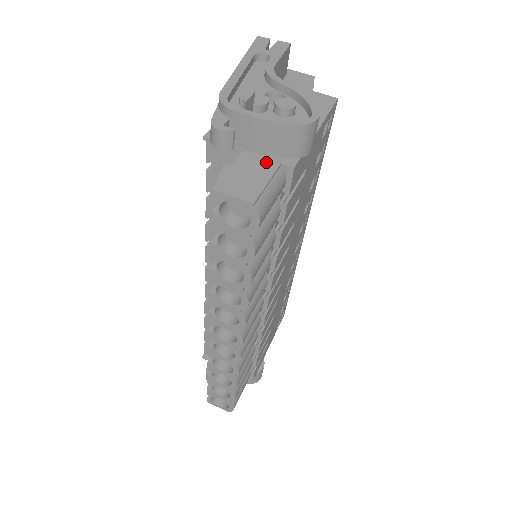
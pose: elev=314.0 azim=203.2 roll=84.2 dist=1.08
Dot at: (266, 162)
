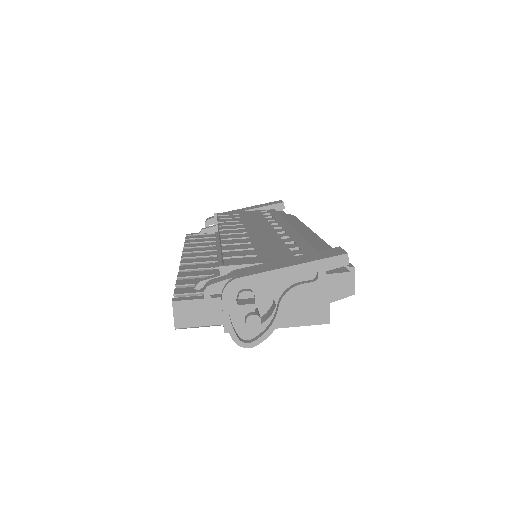
Dot at: (218, 316)
